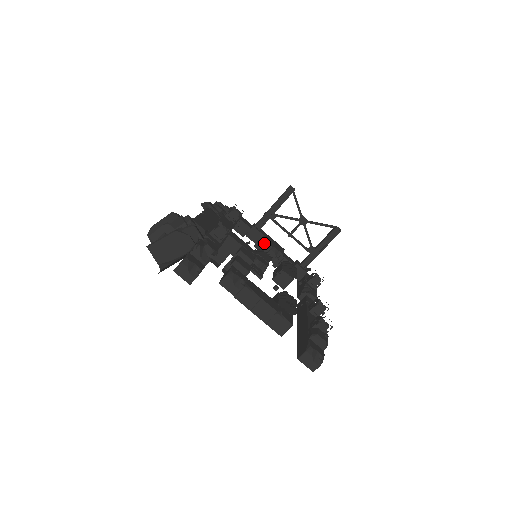
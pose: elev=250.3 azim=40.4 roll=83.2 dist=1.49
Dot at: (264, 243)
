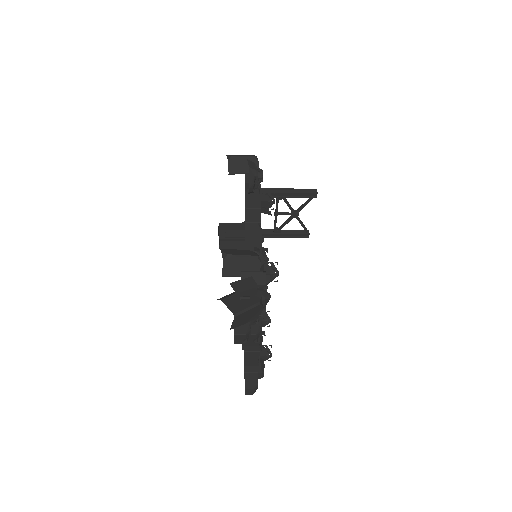
Dot at: occluded
